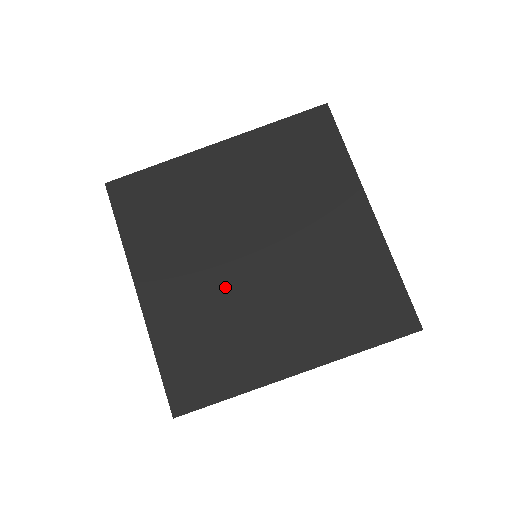
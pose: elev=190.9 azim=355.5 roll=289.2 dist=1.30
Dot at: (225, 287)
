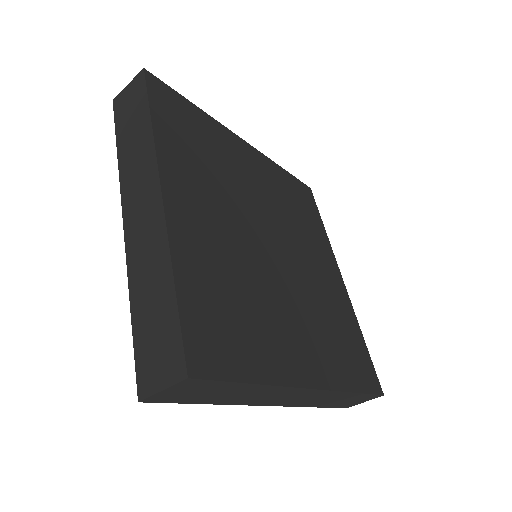
Dot at: (251, 256)
